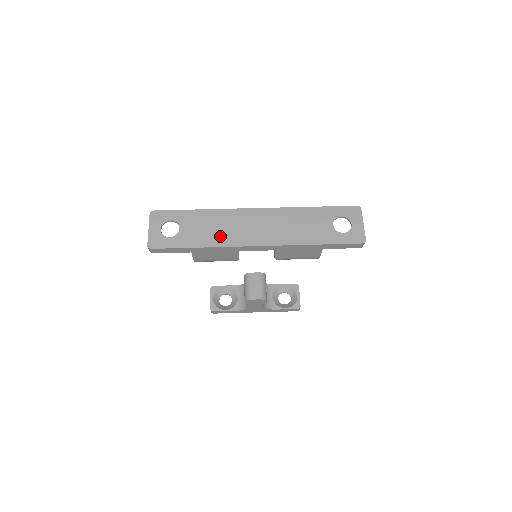
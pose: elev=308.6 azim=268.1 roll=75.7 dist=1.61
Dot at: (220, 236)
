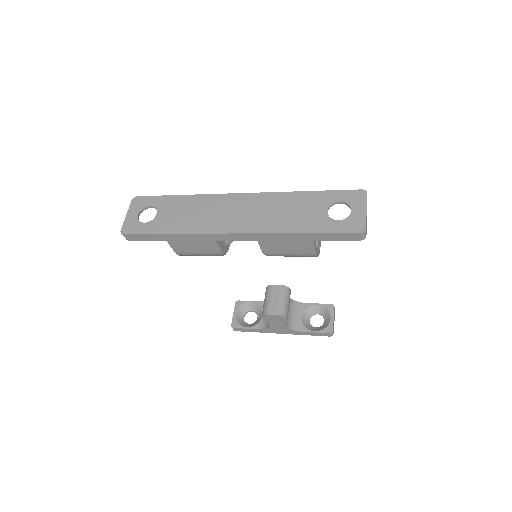
Dot at: (195, 222)
